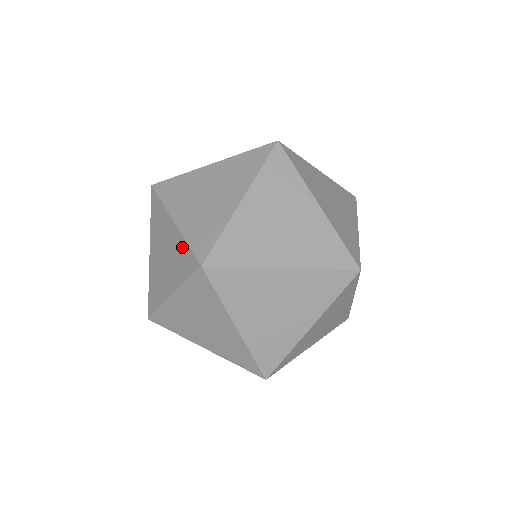
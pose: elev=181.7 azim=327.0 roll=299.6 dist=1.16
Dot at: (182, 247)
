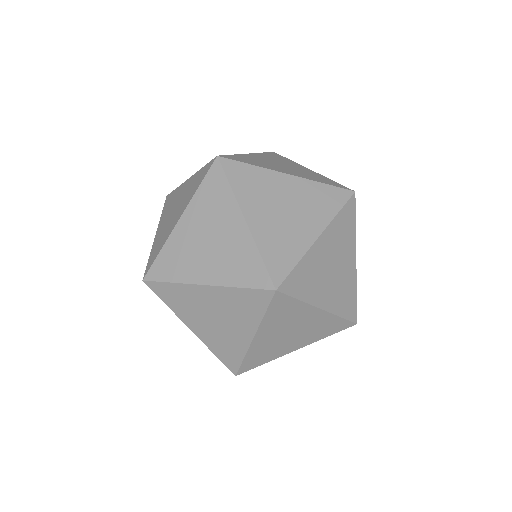
Dot at: occluded
